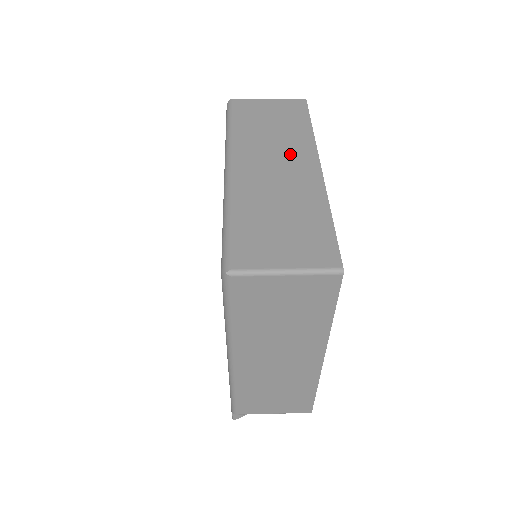
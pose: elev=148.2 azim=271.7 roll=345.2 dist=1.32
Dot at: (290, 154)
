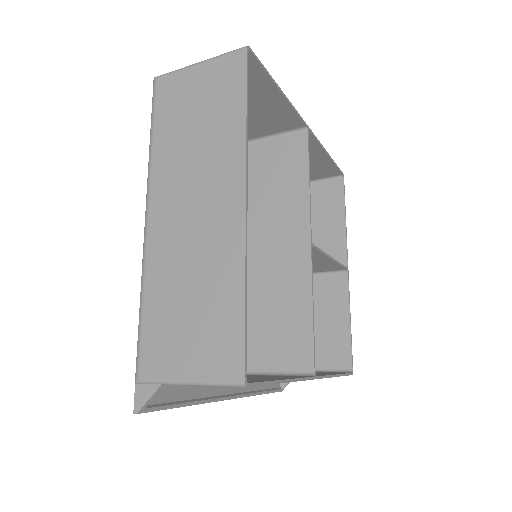
Dot at: occluded
